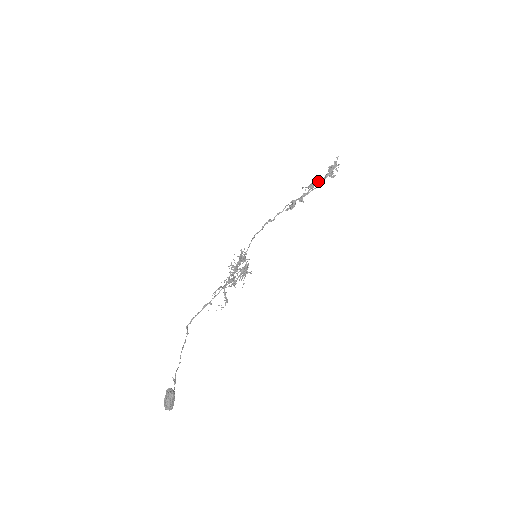
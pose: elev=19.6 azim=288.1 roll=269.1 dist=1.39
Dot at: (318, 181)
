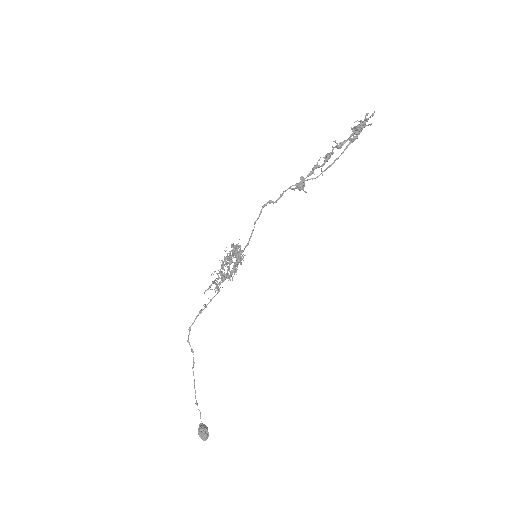
Dot at: (339, 147)
